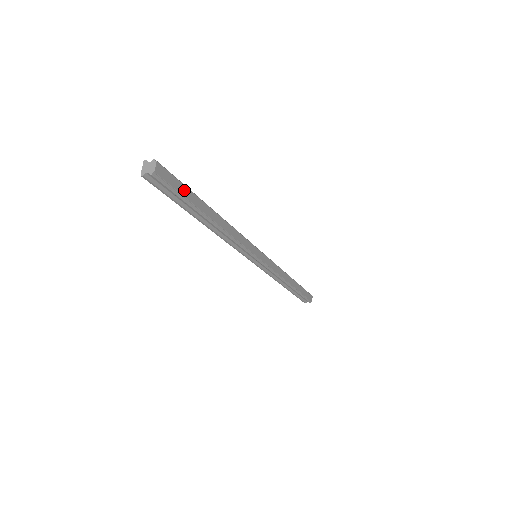
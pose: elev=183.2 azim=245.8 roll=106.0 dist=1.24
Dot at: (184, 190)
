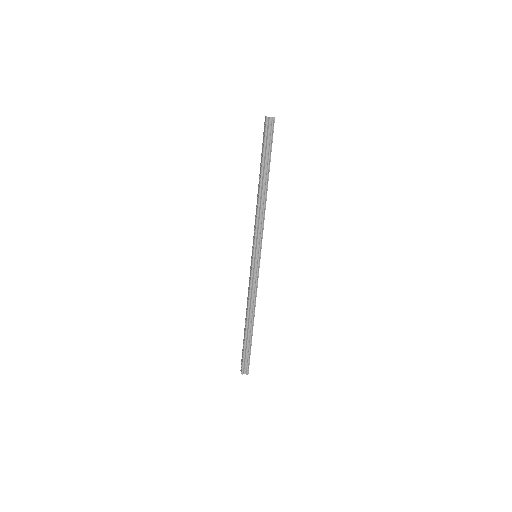
Dot at: (271, 146)
